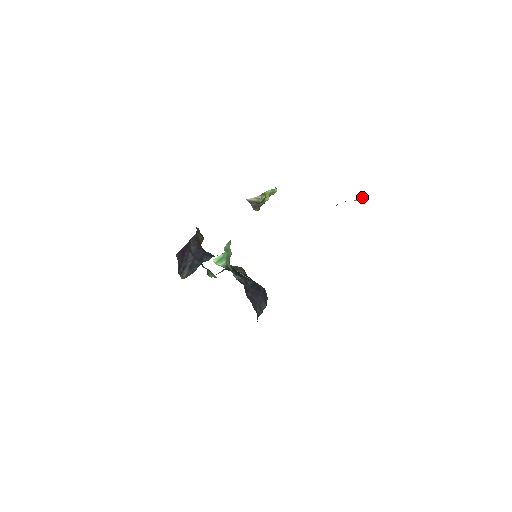
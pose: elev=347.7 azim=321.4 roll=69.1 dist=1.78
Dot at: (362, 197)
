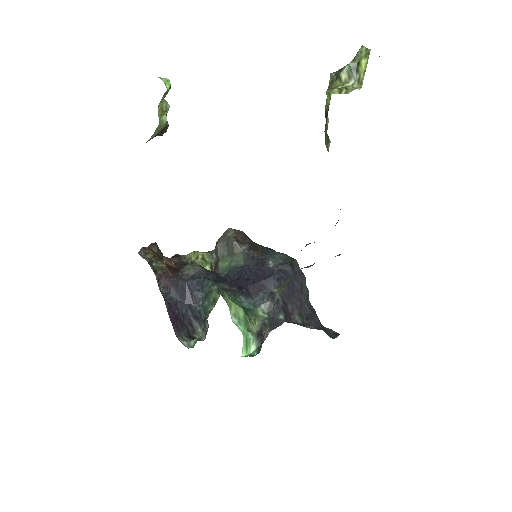
Dot at: (350, 65)
